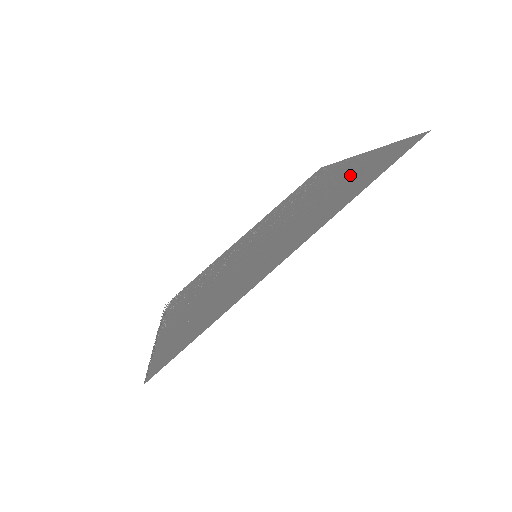
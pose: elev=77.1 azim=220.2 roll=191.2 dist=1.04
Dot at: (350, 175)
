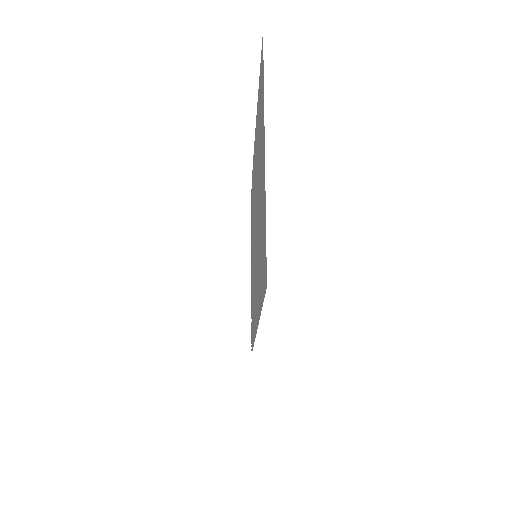
Dot at: occluded
